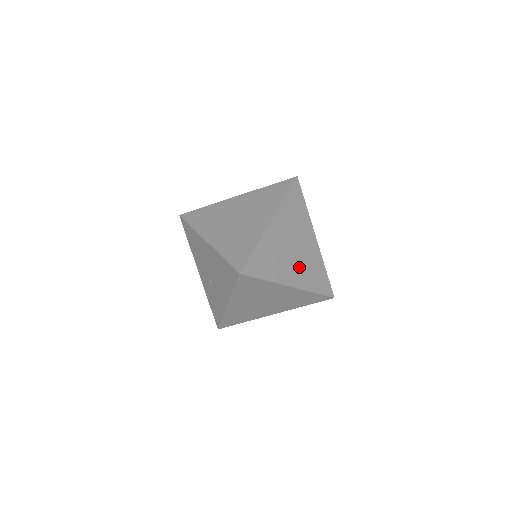
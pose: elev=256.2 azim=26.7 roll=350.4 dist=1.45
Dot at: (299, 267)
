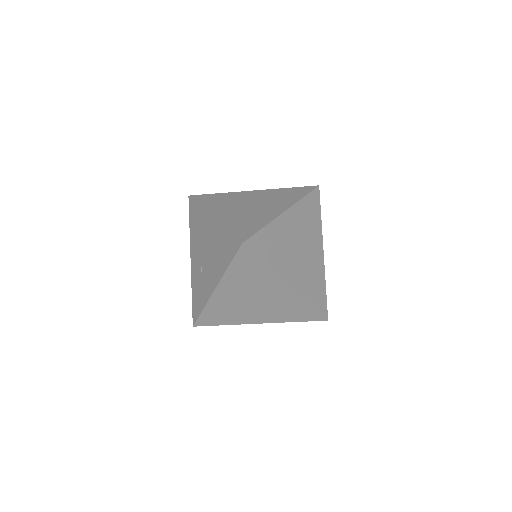
Dot at: (301, 270)
